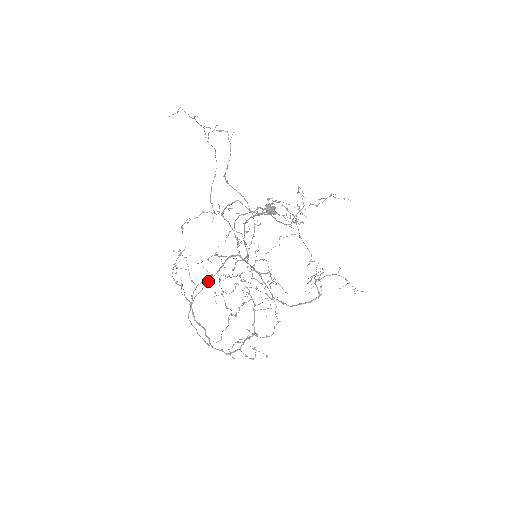
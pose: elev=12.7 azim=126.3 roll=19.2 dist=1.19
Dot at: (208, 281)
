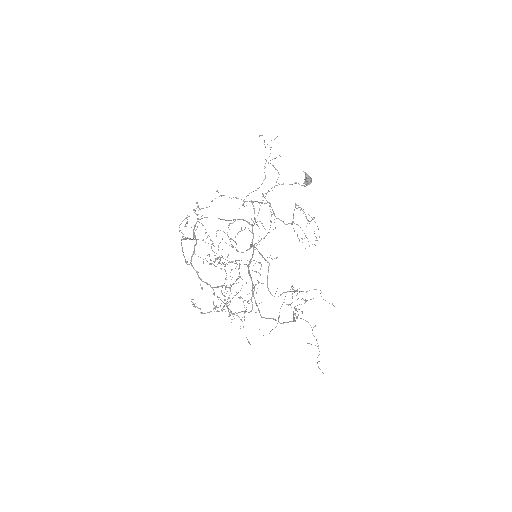
Dot at: occluded
